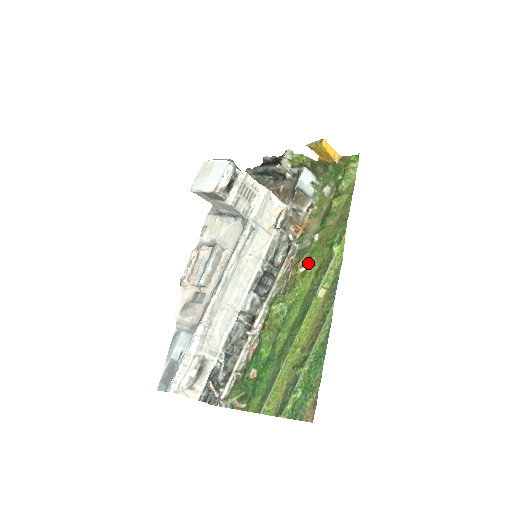
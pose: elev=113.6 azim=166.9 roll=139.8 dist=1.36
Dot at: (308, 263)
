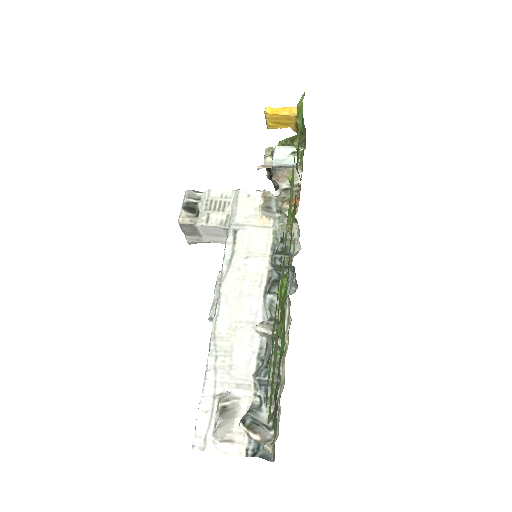
Dot at: (292, 219)
